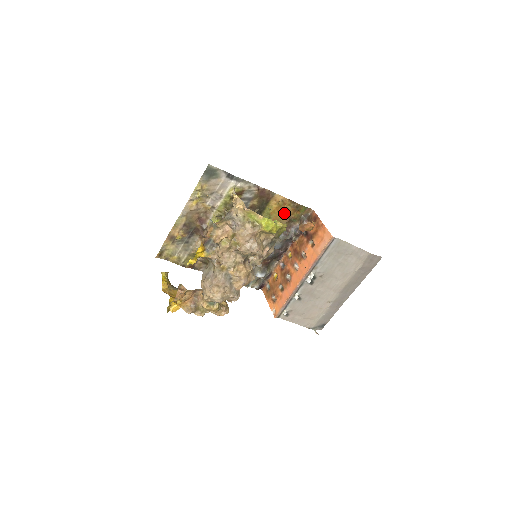
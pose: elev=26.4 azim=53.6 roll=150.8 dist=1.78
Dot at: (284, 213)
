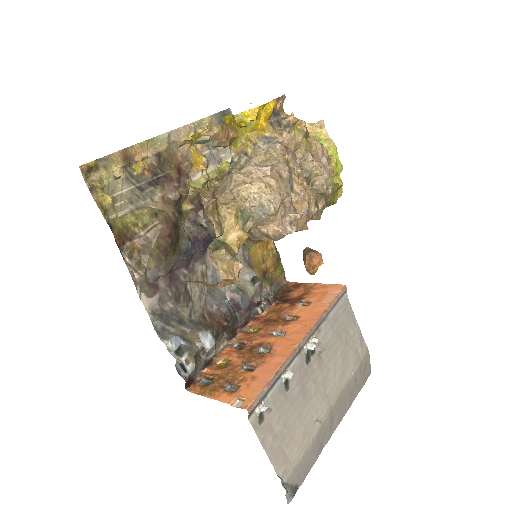
Dot at: (262, 258)
